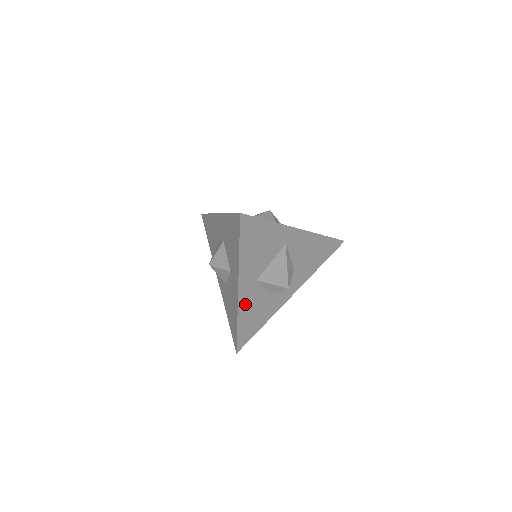
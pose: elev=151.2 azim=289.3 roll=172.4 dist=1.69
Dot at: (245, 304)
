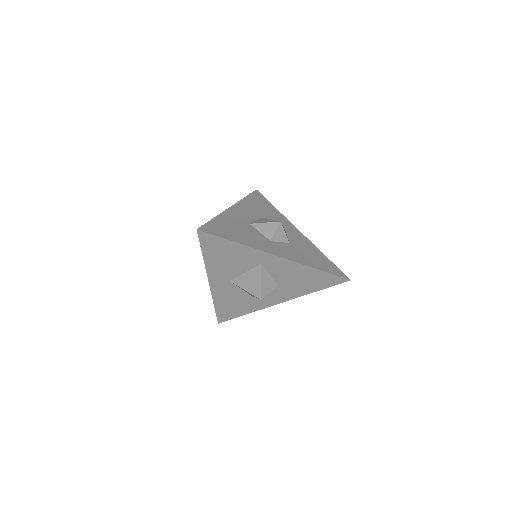
Dot at: (220, 294)
